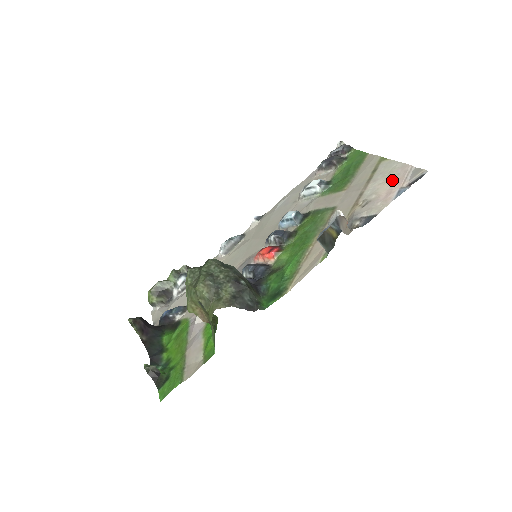
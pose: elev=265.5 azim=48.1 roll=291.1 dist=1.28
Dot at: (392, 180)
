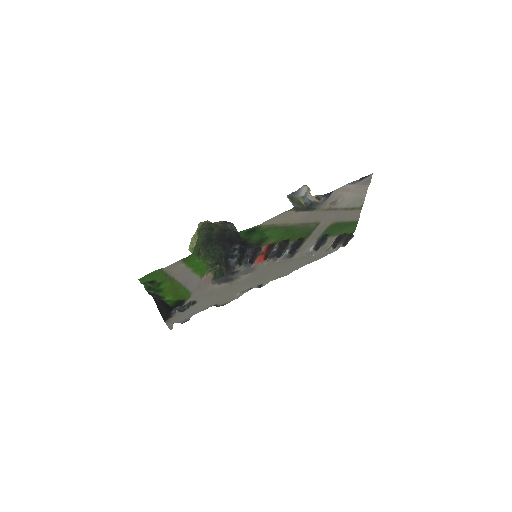
Dot at: (355, 192)
